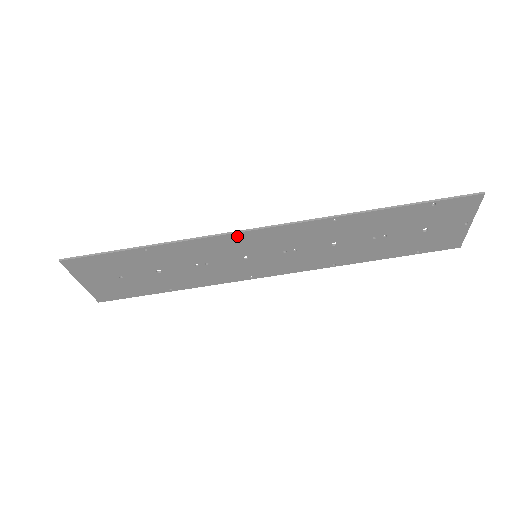
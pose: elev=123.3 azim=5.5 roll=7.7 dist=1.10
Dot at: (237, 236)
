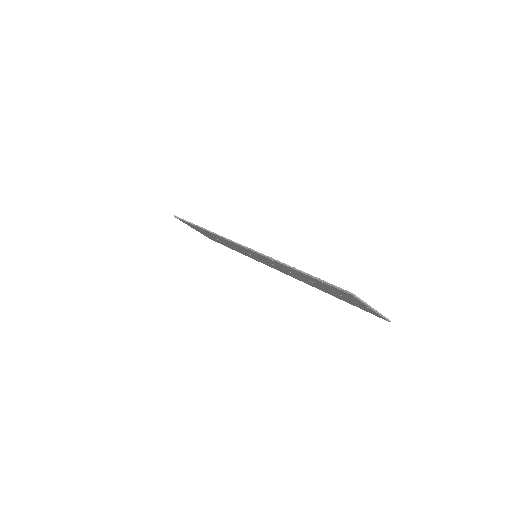
Dot at: (232, 242)
